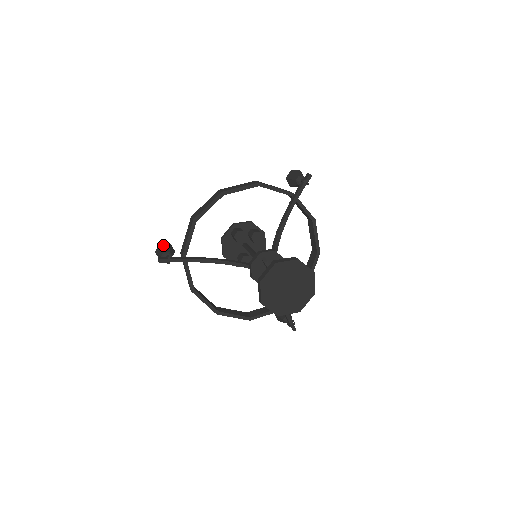
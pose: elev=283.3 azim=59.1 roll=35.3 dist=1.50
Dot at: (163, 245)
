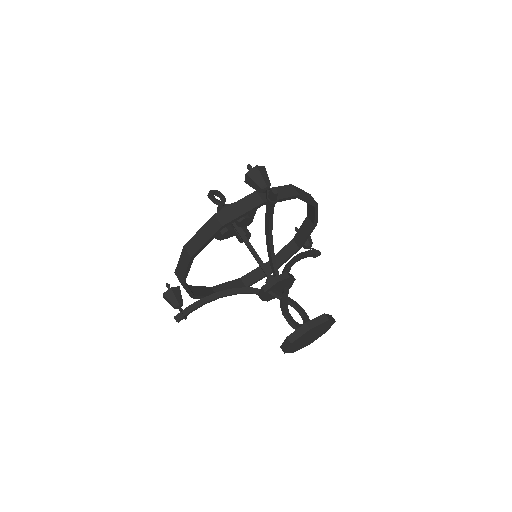
Dot at: (167, 295)
